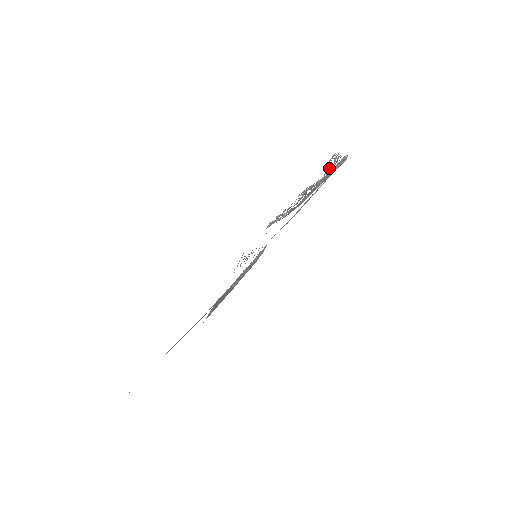
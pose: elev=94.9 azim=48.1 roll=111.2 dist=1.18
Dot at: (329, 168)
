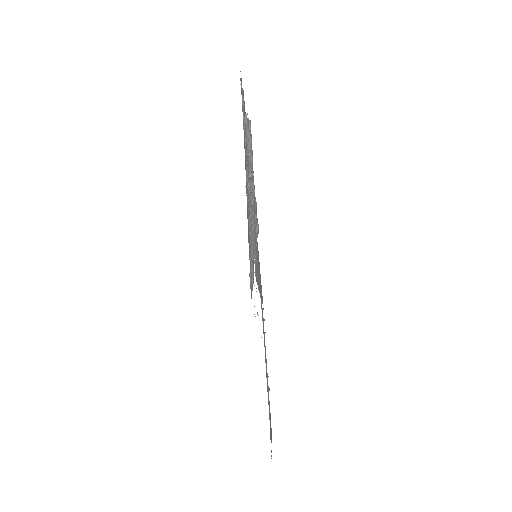
Dot at: occluded
